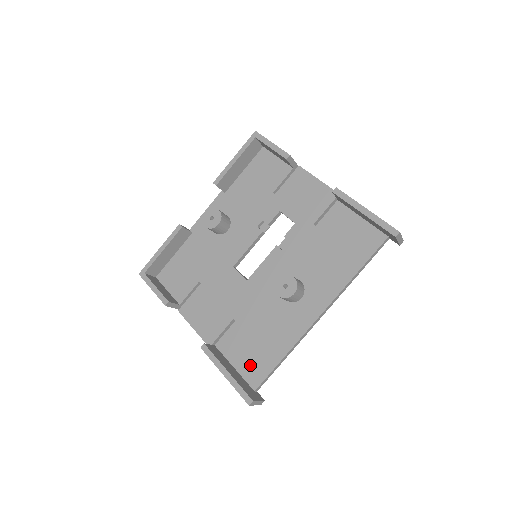
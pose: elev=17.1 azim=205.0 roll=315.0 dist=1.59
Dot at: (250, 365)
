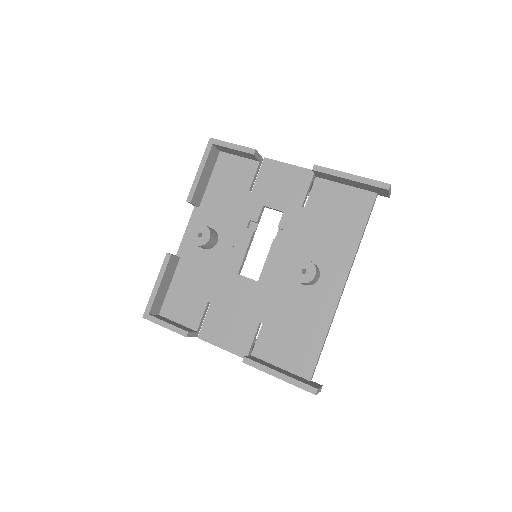
Dot at: (295, 359)
